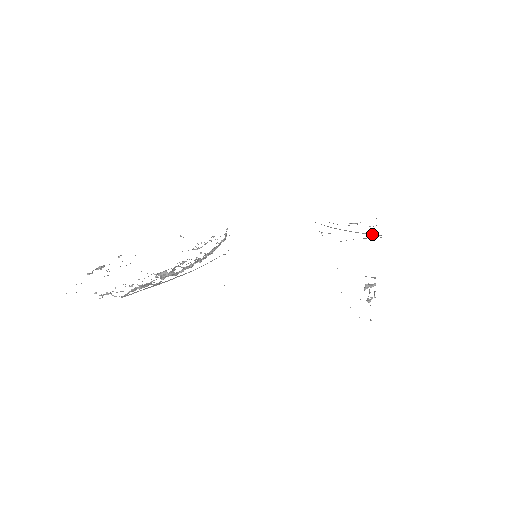
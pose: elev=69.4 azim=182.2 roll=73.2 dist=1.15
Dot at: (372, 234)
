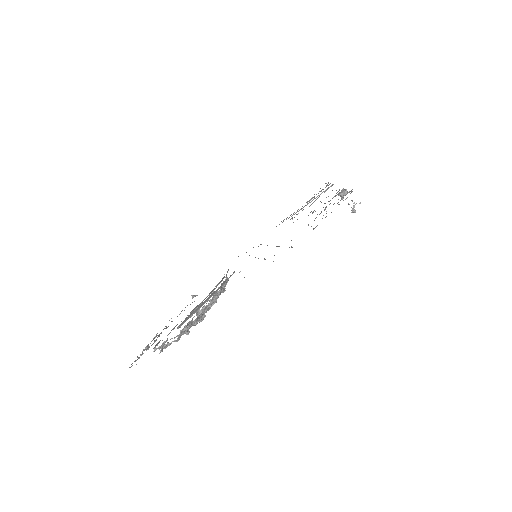
Dot at: (326, 189)
